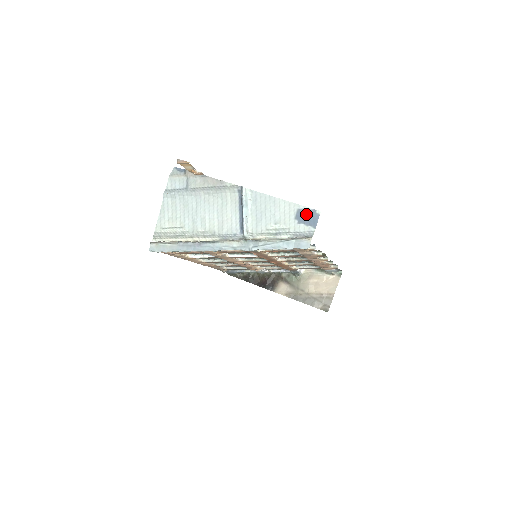
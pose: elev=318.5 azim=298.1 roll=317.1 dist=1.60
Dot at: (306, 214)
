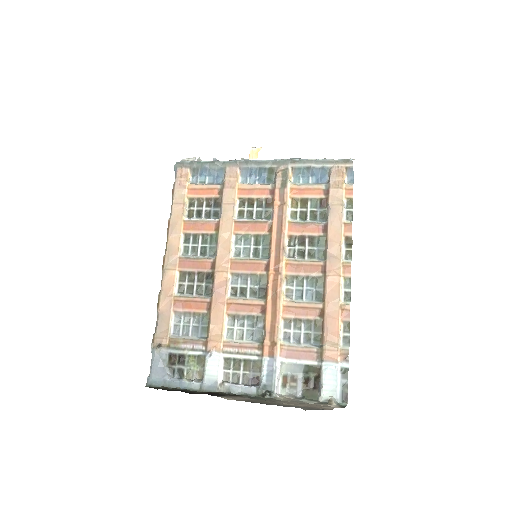
Dot at: occluded
